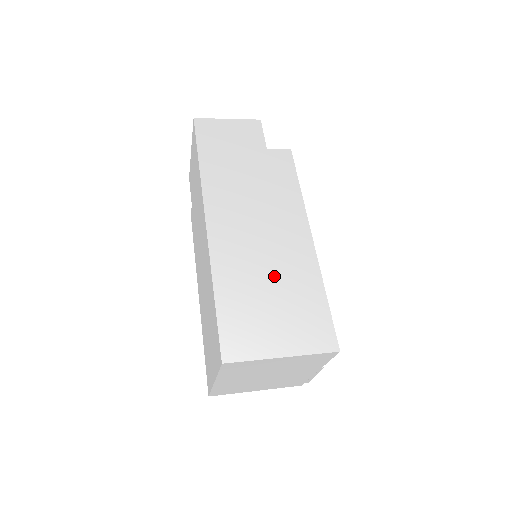
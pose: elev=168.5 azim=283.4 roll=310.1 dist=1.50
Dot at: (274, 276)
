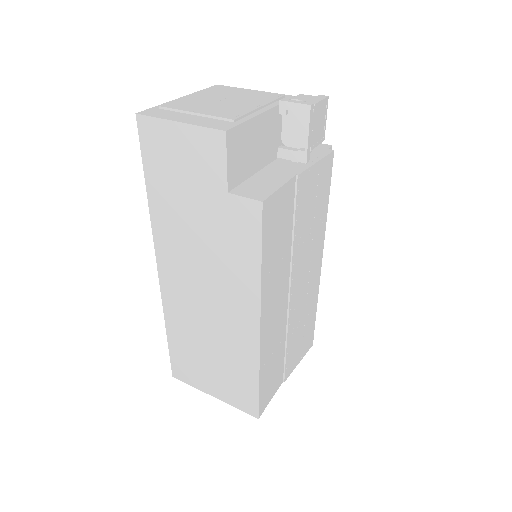
Dot at: (215, 344)
